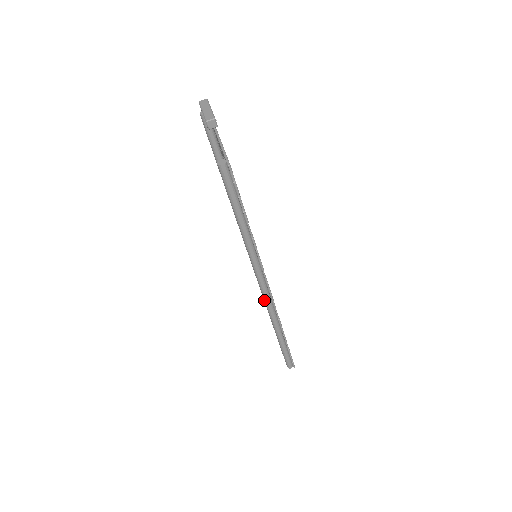
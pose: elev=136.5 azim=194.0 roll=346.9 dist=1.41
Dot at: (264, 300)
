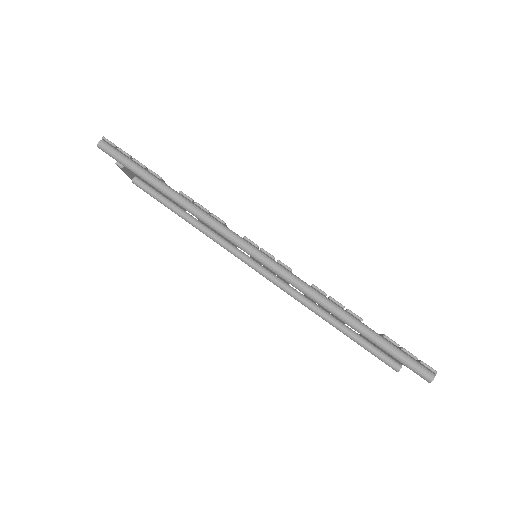
Dot at: (268, 268)
